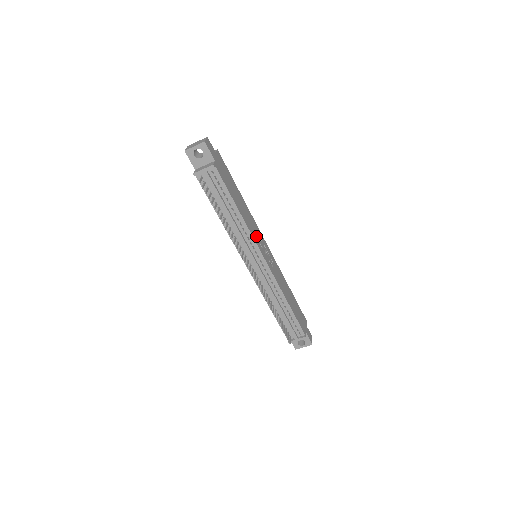
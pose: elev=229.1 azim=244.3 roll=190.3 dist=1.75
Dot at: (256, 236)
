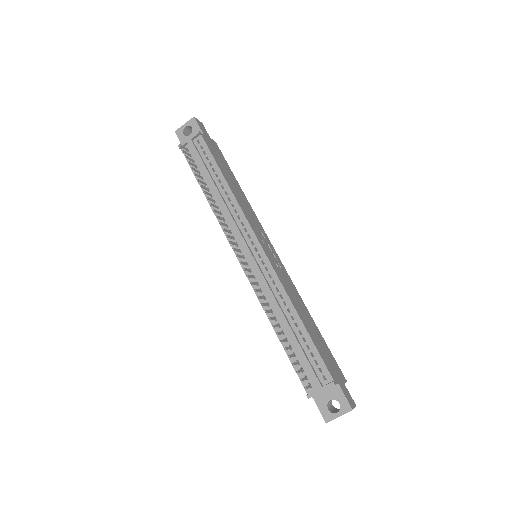
Dot at: (253, 223)
